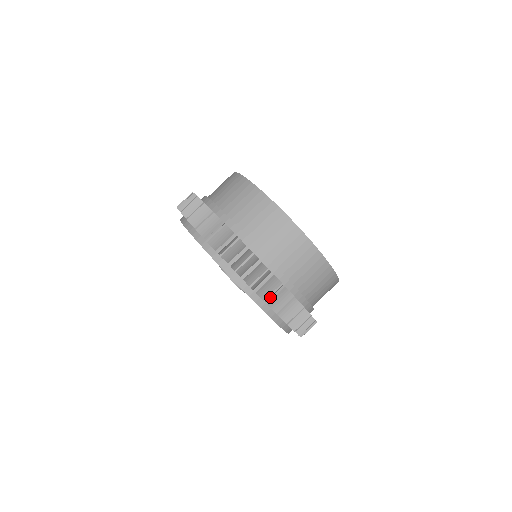
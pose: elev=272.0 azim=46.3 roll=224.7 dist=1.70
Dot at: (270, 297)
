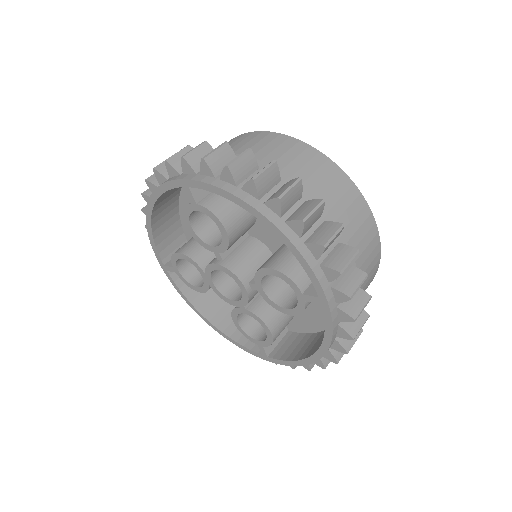
Dot at: (322, 254)
